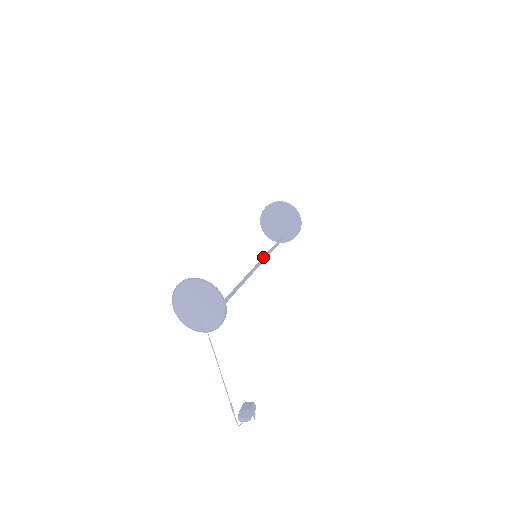
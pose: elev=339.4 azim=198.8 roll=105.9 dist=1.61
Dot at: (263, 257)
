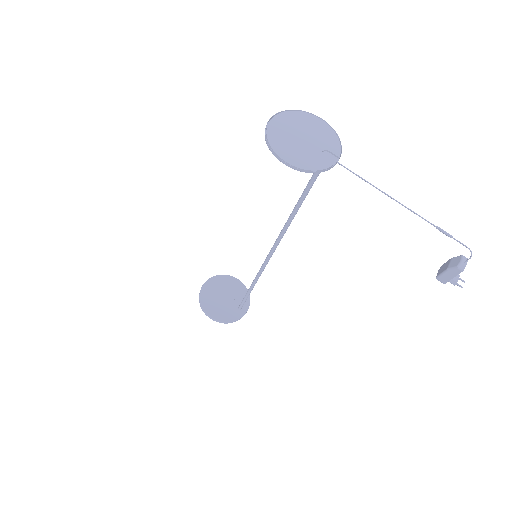
Dot at: occluded
